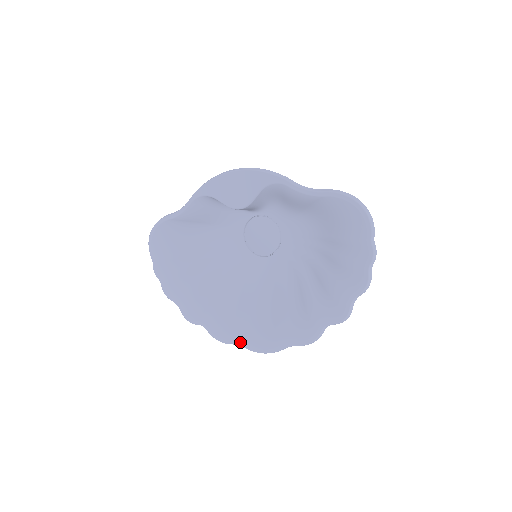
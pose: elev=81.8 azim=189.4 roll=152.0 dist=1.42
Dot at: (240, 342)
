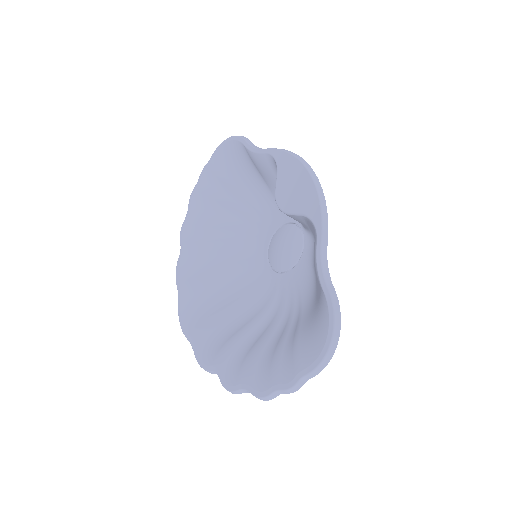
Dot at: (180, 294)
